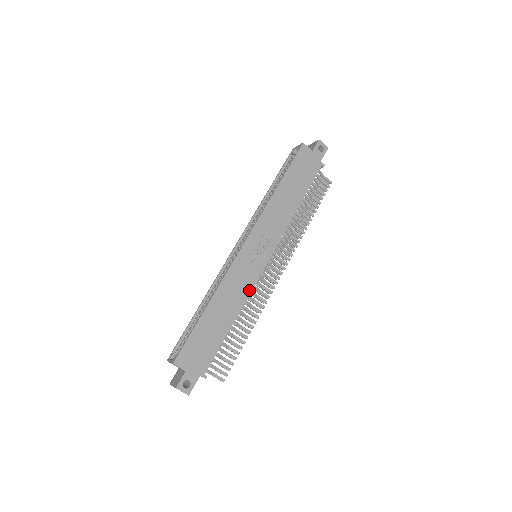
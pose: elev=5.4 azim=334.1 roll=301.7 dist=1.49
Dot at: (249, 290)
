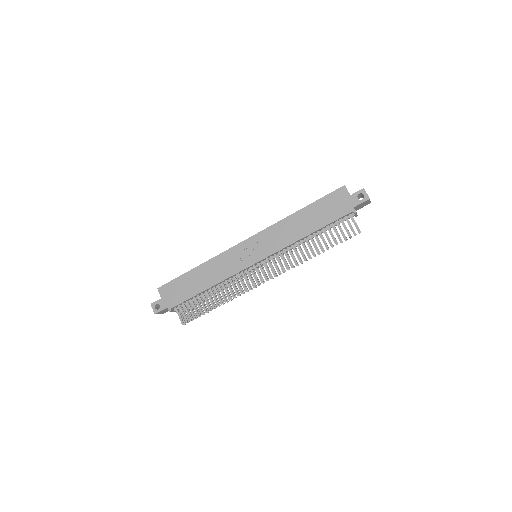
Dot at: (230, 274)
